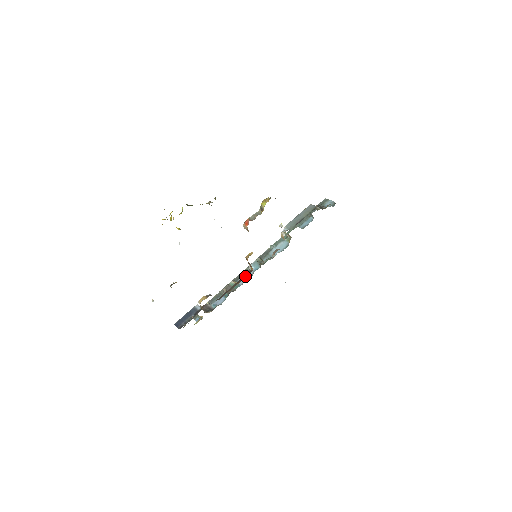
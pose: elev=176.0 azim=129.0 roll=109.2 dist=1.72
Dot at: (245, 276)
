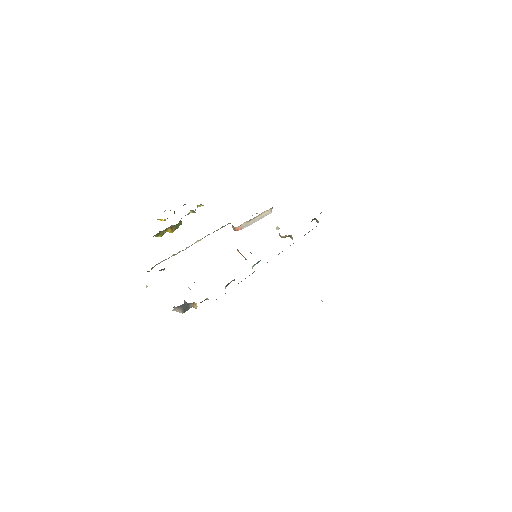
Dot at: occluded
